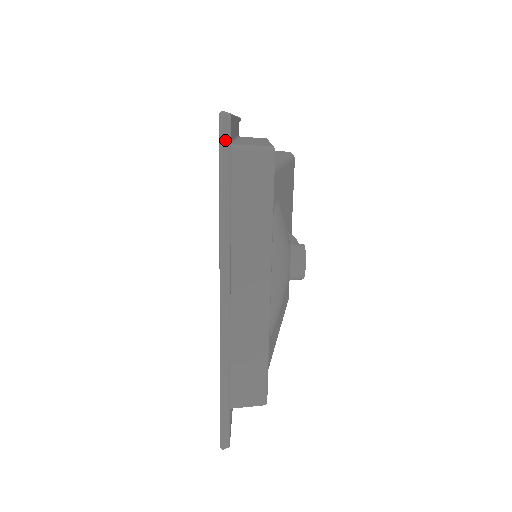
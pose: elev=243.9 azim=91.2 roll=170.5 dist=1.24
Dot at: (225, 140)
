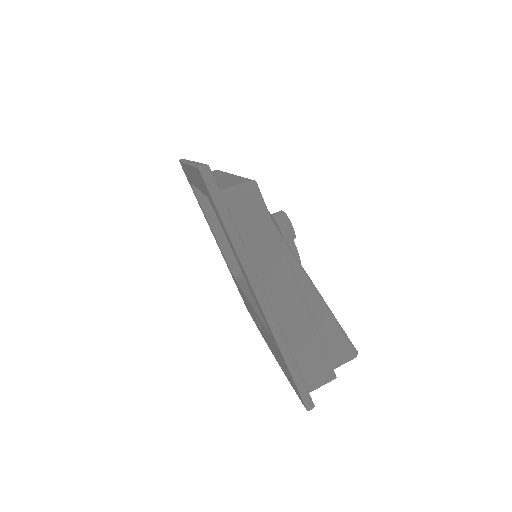
Dot at: occluded
